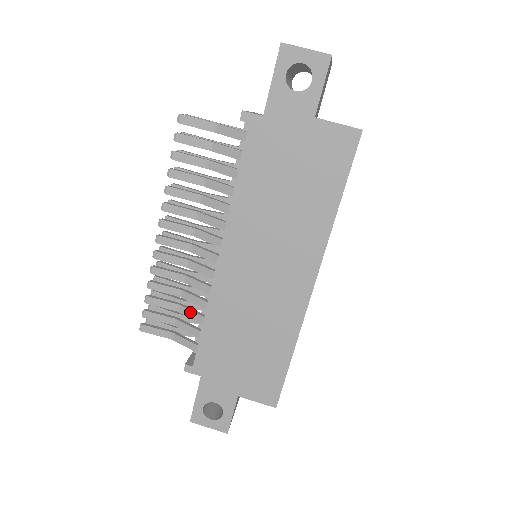
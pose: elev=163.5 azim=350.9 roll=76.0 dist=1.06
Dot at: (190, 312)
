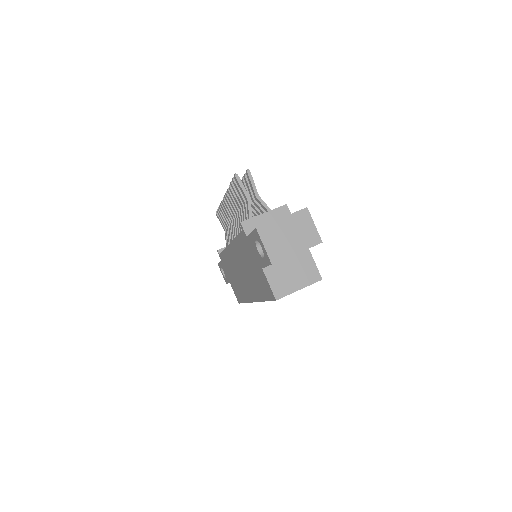
Dot at: (228, 236)
